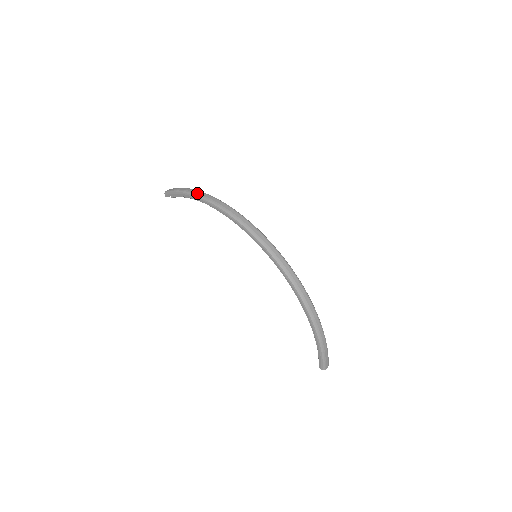
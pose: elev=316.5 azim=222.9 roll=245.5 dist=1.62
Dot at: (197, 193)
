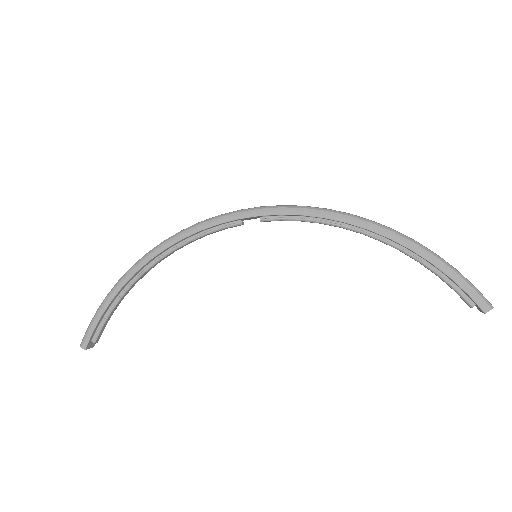
Dot at: (127, 271)
